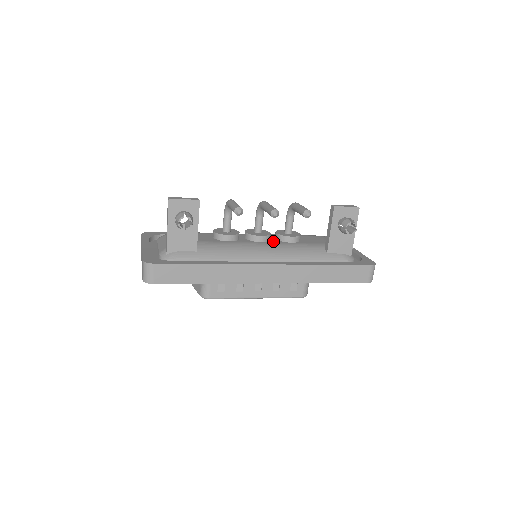
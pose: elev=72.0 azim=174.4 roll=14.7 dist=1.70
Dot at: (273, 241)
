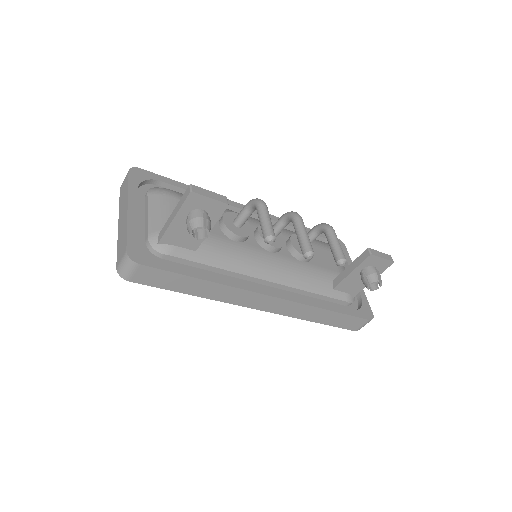
Dot at: (284, 253)
